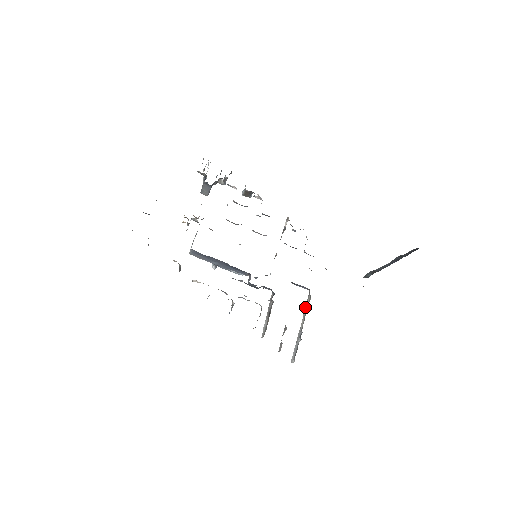
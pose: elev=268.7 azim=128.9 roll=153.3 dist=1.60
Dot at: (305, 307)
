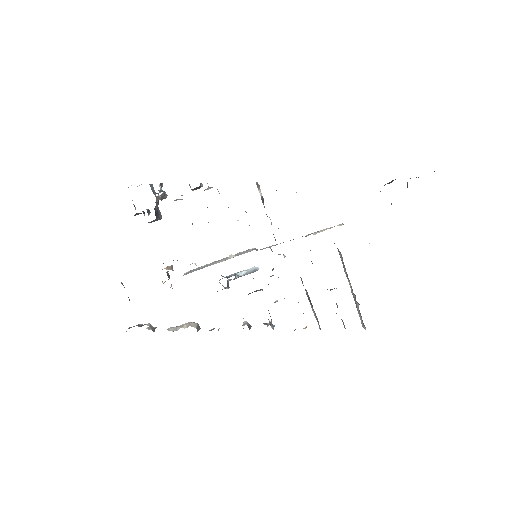
Dot at: occluded
